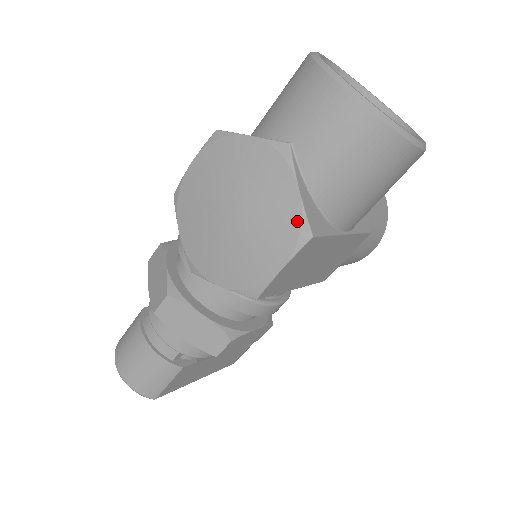
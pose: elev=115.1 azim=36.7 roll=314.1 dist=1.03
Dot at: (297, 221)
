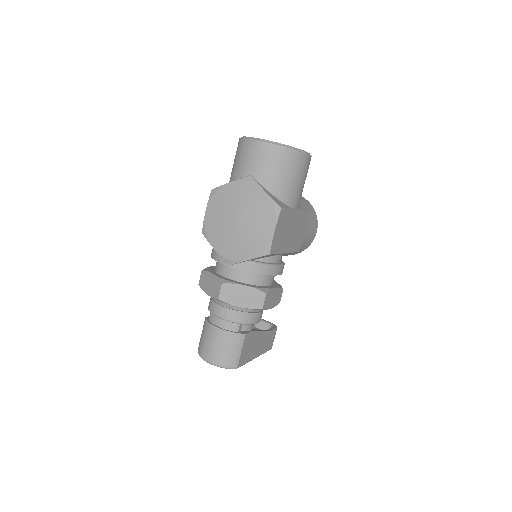
Dot at: (271, 205)
